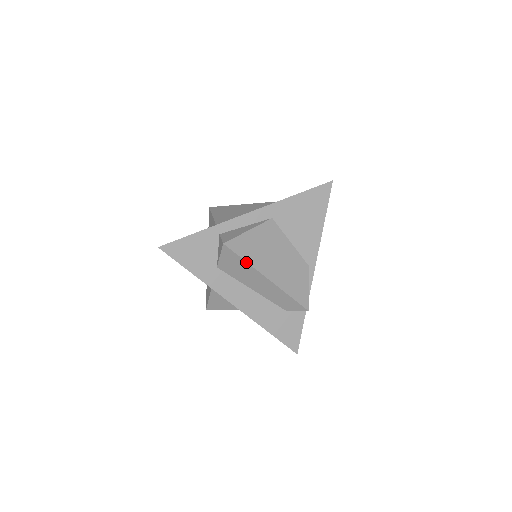
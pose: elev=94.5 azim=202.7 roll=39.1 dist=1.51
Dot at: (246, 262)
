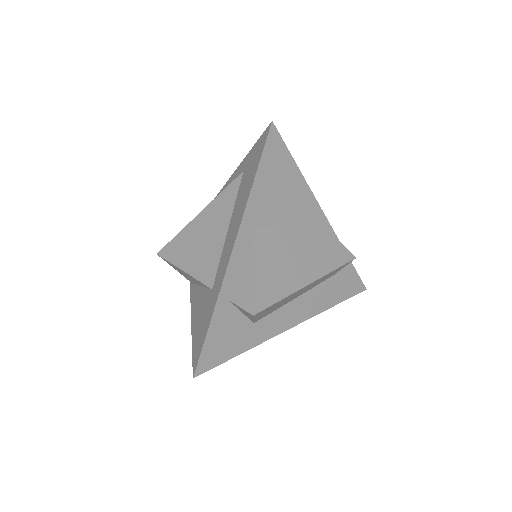
Dot at: (283, 299)
